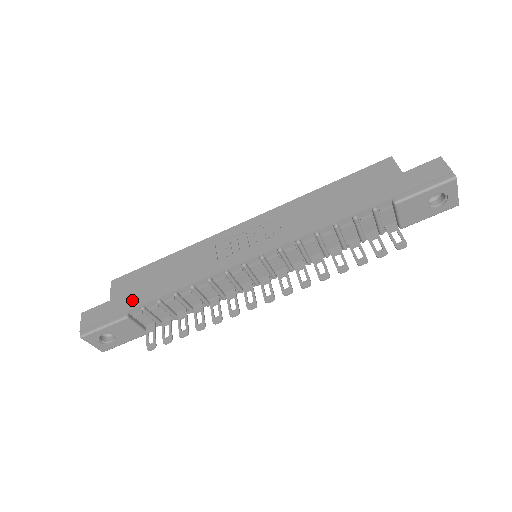
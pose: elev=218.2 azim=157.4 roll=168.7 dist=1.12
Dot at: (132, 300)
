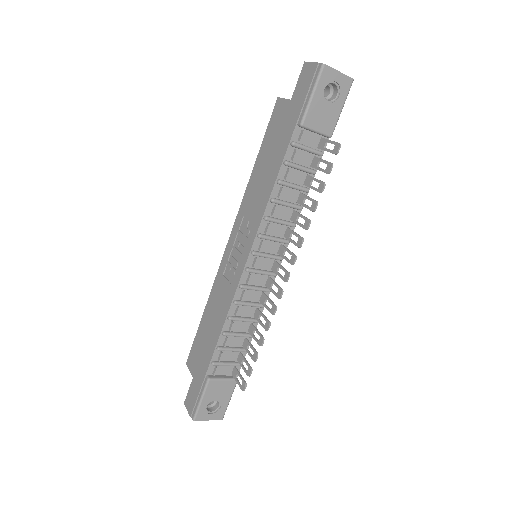
Dot at: (203, 364)
